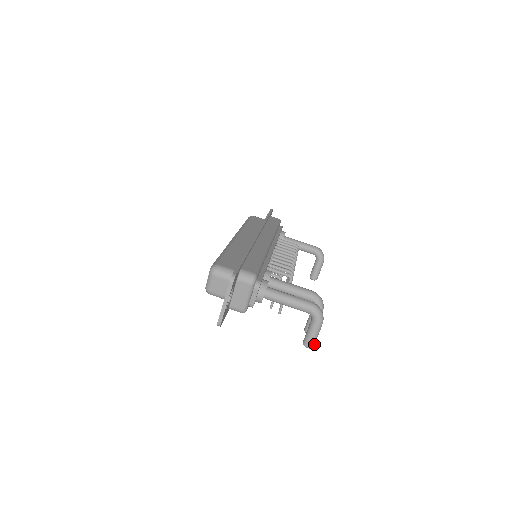
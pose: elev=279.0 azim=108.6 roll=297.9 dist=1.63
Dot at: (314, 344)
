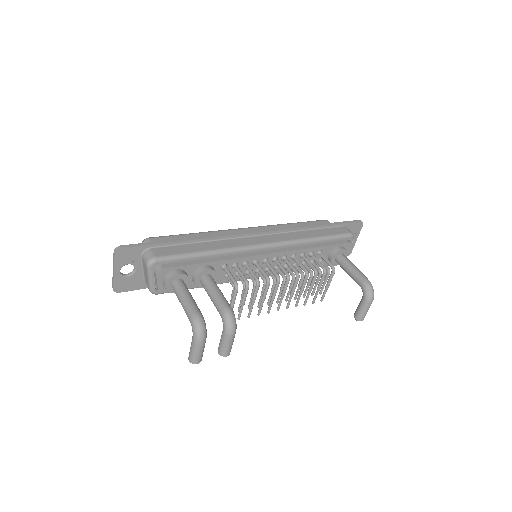
Dot at: (195, 361)
